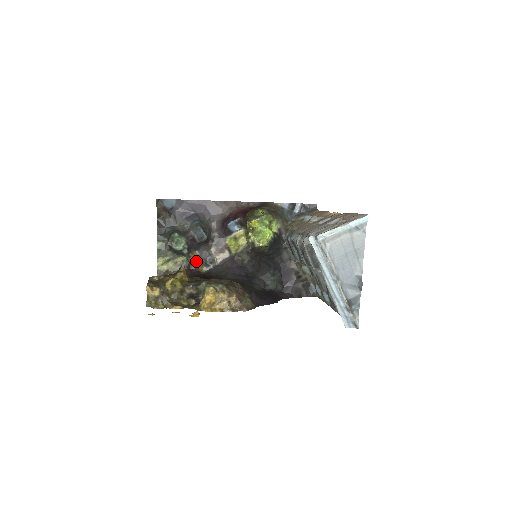
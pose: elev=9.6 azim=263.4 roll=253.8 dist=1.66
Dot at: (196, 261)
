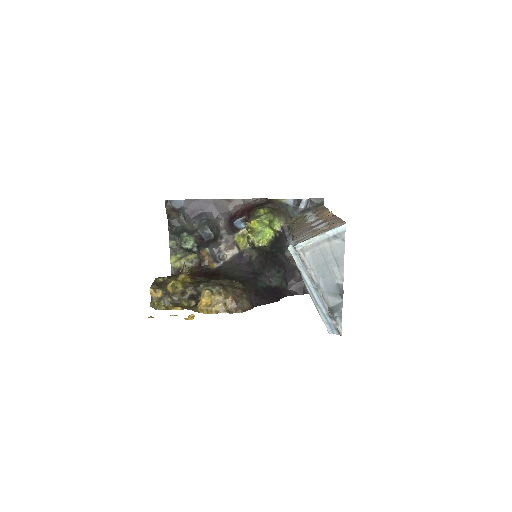
Dot at: (206, 258)
